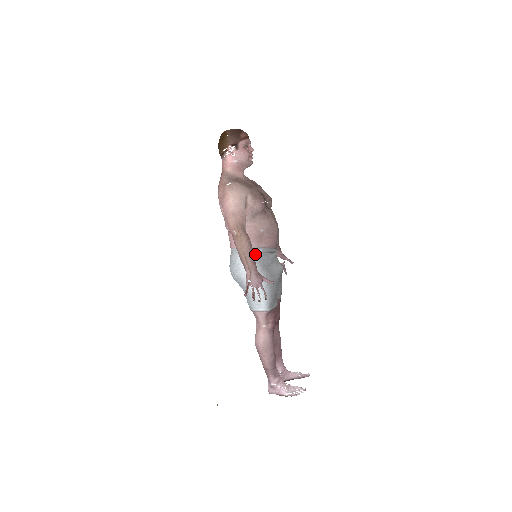
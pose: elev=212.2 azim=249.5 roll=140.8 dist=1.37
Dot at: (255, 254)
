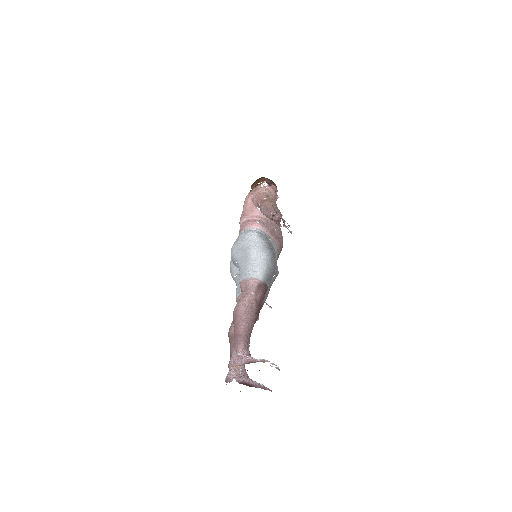
Dot at: (266, 237)
